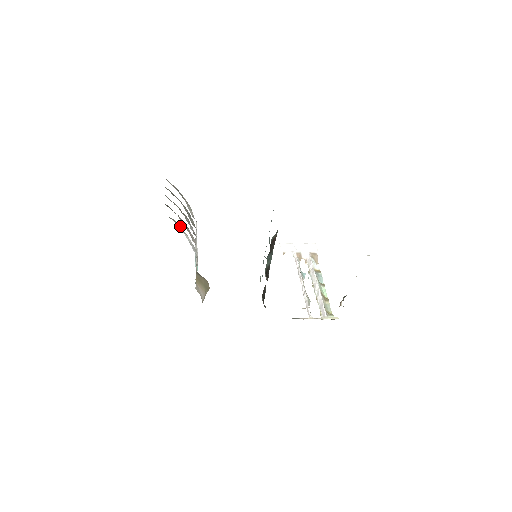
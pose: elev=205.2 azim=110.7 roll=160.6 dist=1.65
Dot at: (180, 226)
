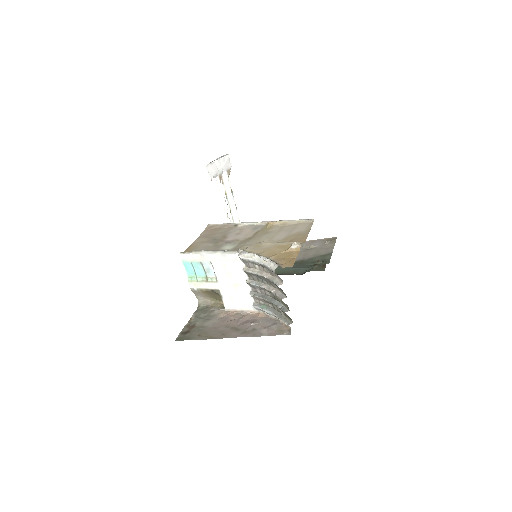
Dot at: occluded
